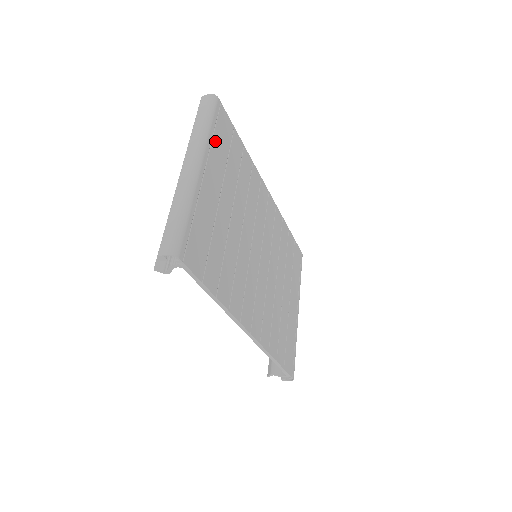
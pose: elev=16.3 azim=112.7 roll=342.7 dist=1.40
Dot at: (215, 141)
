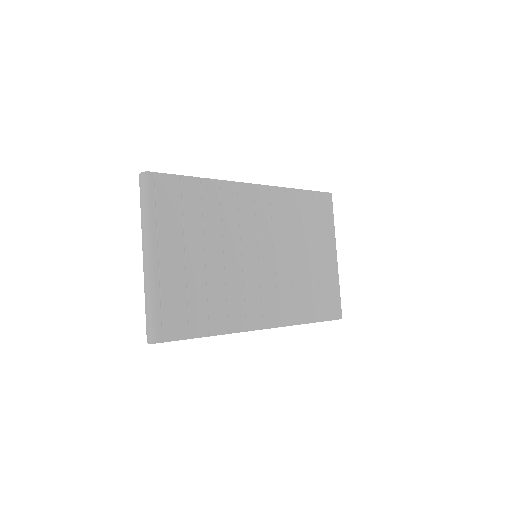
Dot at: (161, 216)
